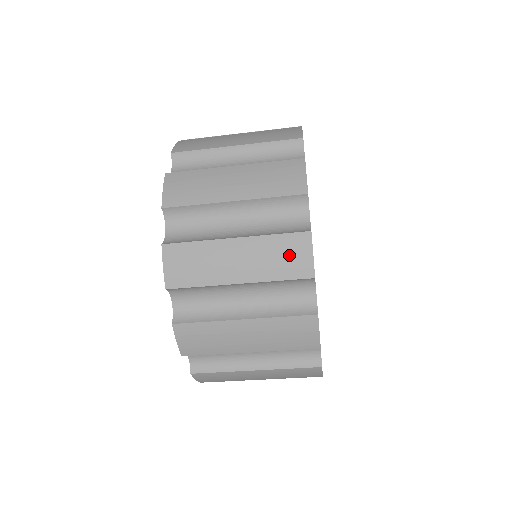
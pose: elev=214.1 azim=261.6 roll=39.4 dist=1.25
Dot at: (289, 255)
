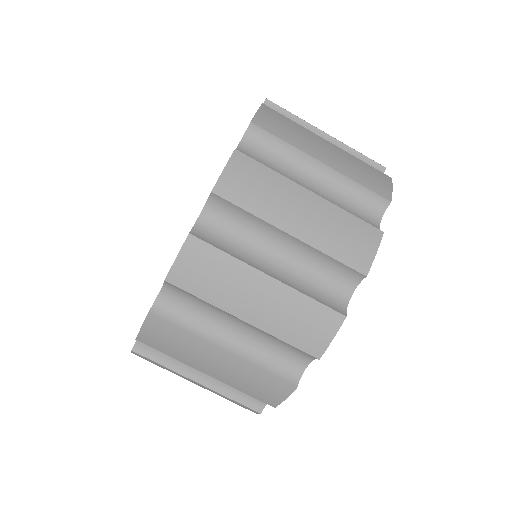
Dot at: (372, 176)
